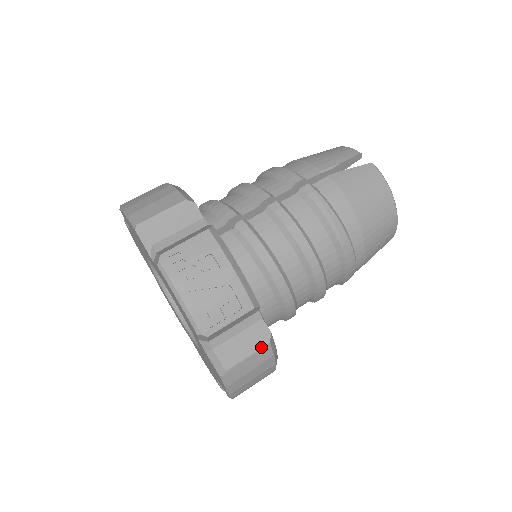
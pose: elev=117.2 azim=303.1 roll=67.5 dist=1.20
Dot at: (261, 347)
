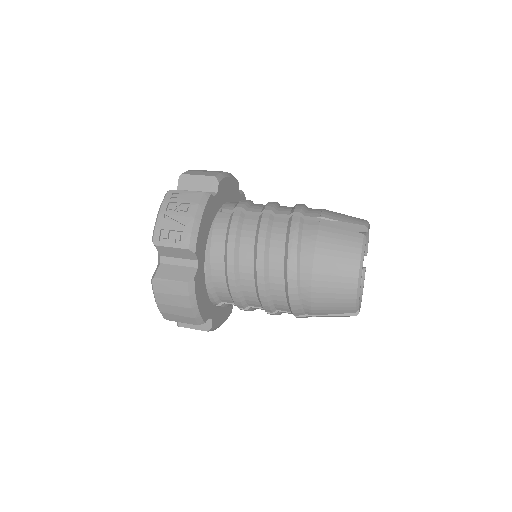
Dot at: (181, 280)
